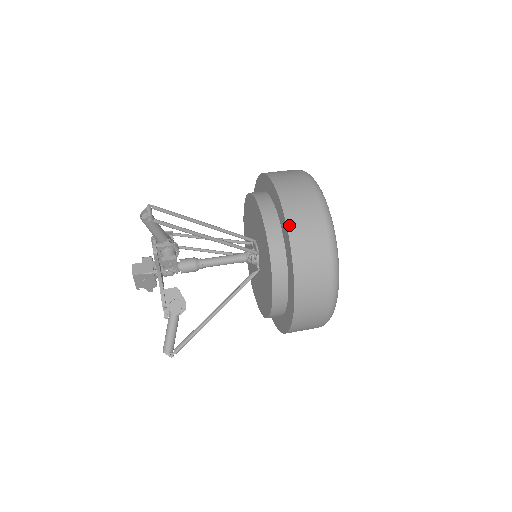
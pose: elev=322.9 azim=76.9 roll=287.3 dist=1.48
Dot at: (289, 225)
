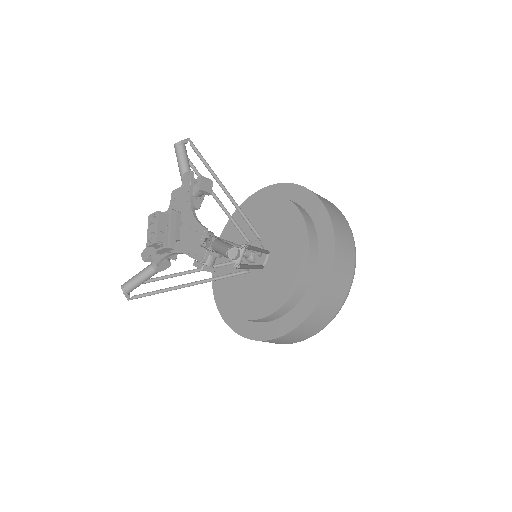
Dot at: (286, 183)
